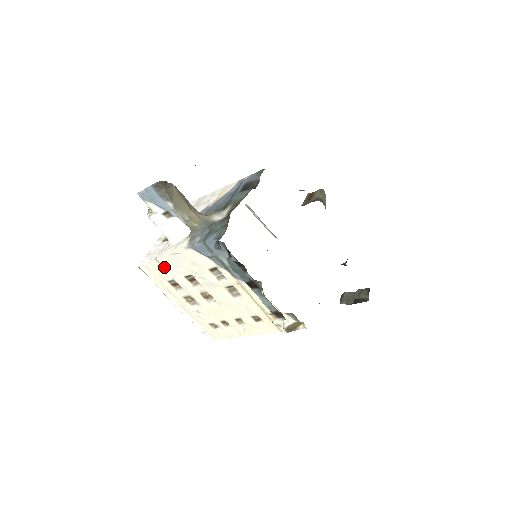
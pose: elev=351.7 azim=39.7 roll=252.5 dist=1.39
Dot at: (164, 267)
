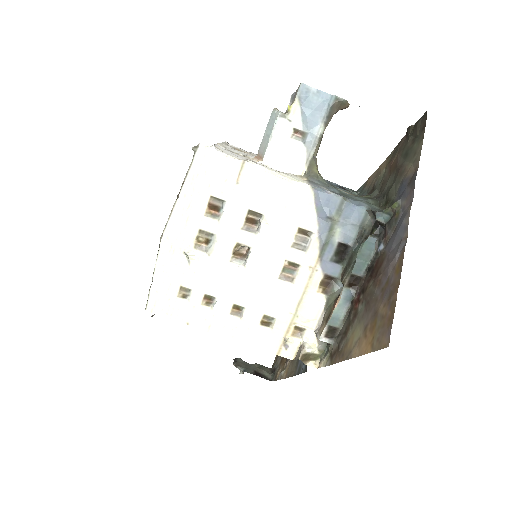
Dot at: (239, 178)
